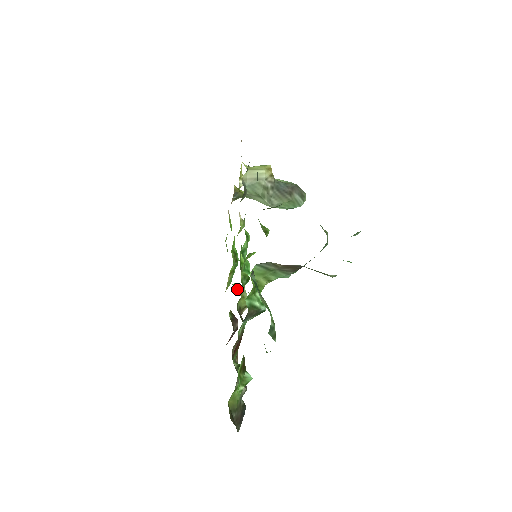
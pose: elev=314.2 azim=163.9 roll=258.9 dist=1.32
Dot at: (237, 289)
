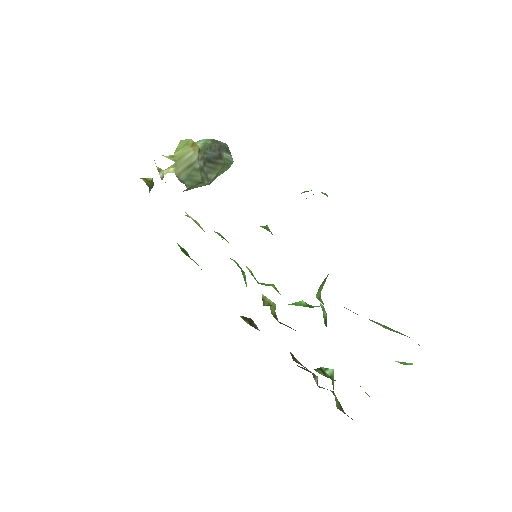
Dot at: occluded
